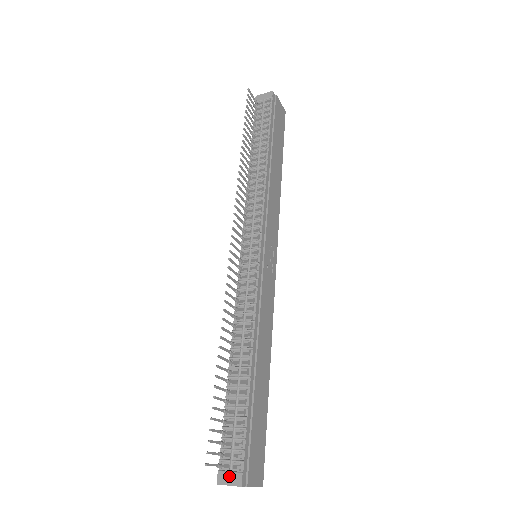
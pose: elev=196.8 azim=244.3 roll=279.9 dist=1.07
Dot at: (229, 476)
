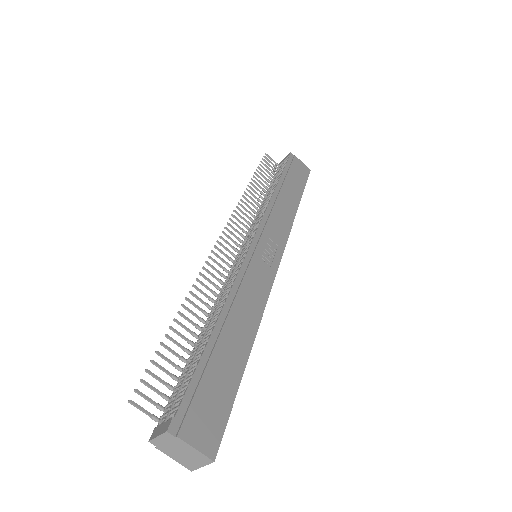
Dot at: (161, 427)
